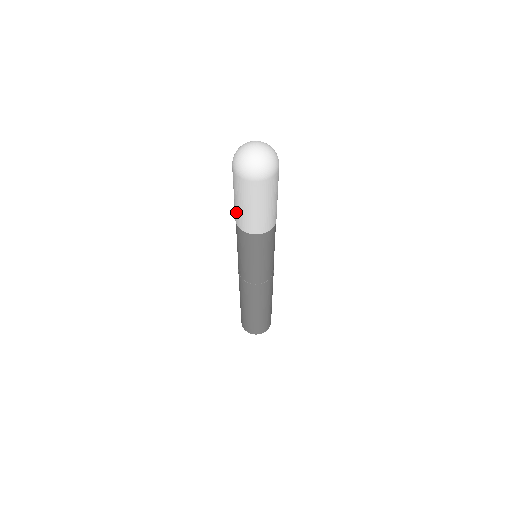
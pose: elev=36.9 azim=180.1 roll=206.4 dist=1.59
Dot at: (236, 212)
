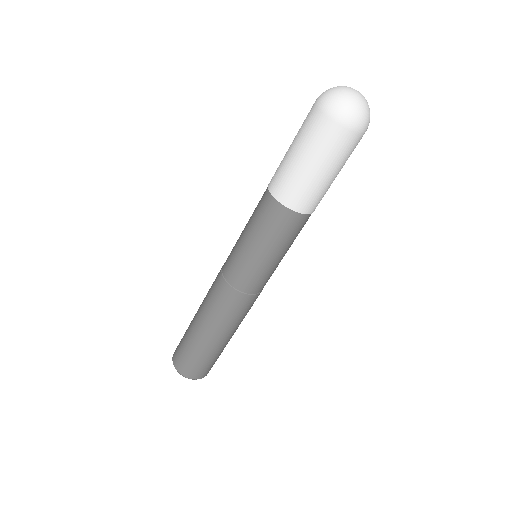
Dot at: (303, 188)
